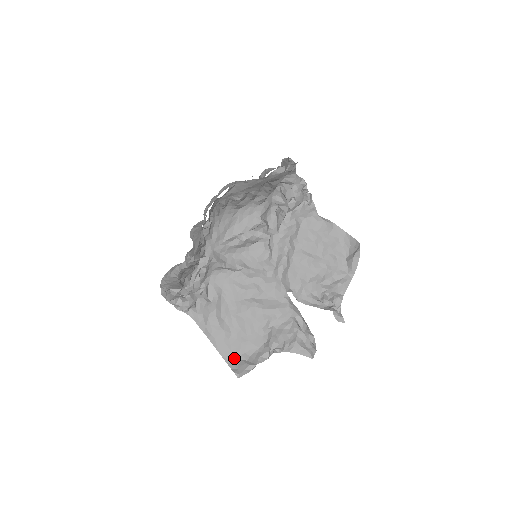
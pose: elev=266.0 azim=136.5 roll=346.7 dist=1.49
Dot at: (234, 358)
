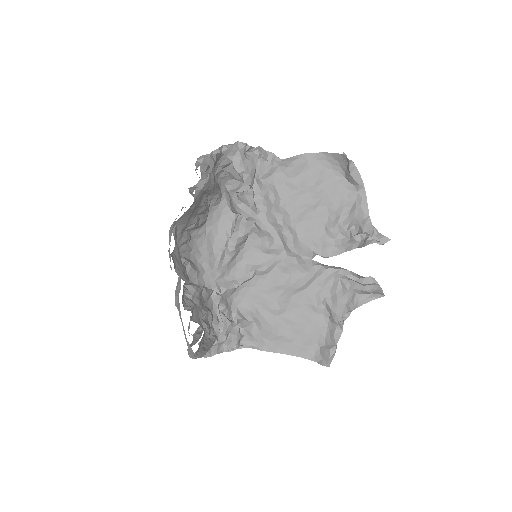
Dot at: (312, 351)
